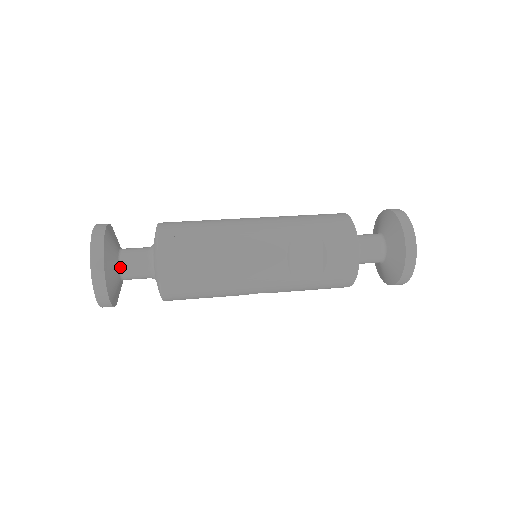
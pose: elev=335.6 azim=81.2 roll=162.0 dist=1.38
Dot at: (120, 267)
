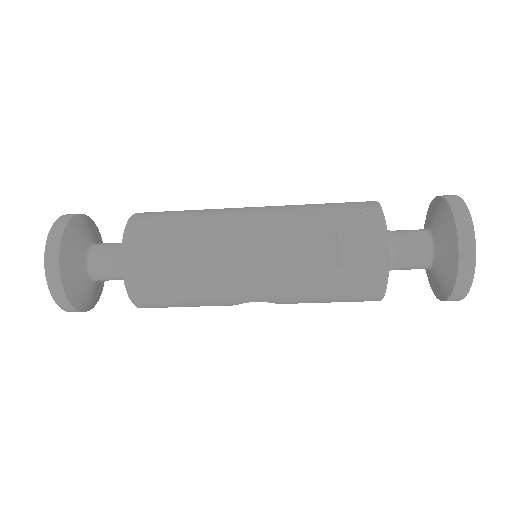
Dot at: (87, 262)
